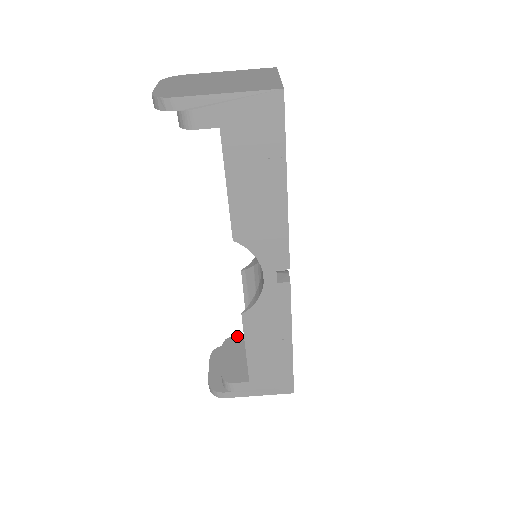
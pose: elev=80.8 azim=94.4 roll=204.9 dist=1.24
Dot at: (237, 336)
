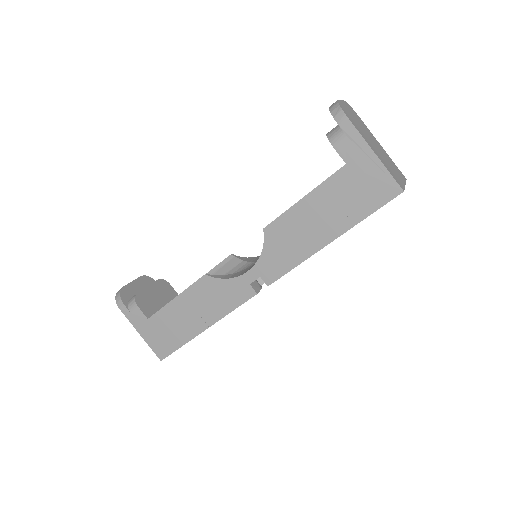
Dot at: (172, 287)
